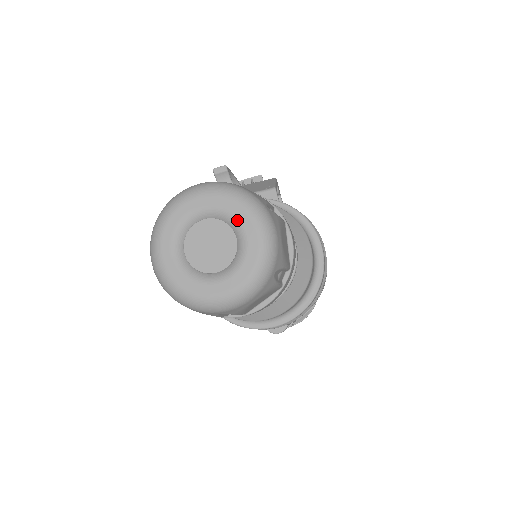
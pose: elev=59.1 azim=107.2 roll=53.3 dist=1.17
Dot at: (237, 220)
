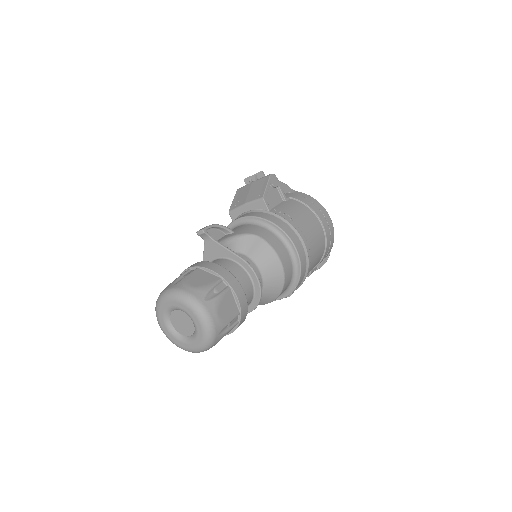
Dot at: (188, 314)
